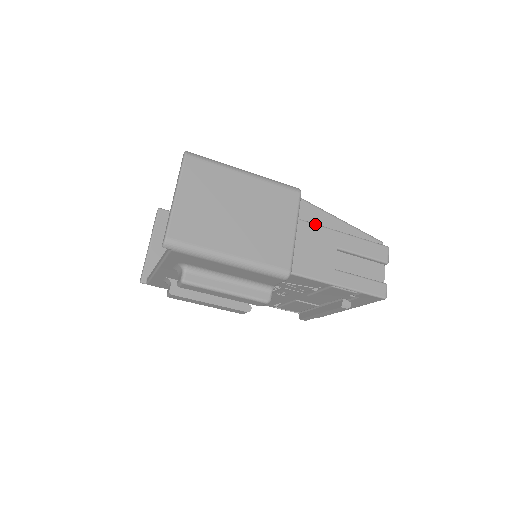
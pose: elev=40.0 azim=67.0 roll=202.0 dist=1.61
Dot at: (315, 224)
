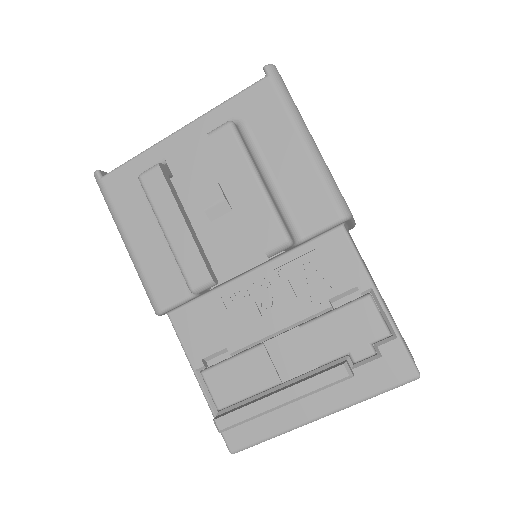
Dot at: occluded
